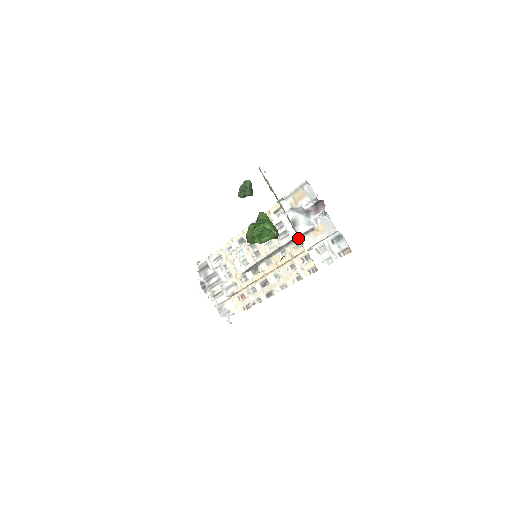
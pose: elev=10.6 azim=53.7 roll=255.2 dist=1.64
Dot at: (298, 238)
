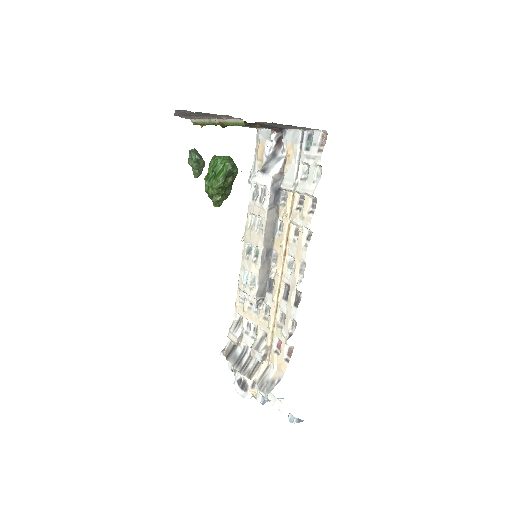
Dot at: (280, 188)
